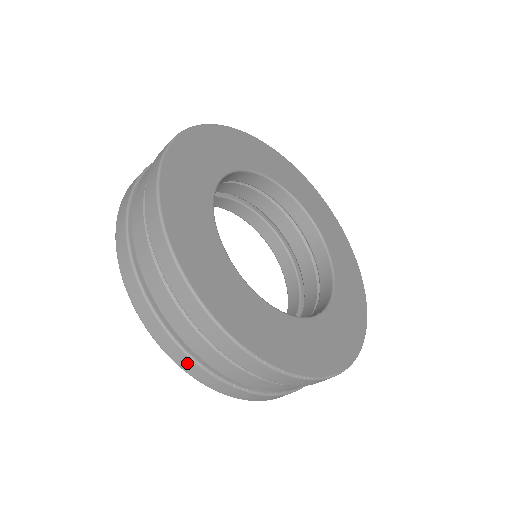
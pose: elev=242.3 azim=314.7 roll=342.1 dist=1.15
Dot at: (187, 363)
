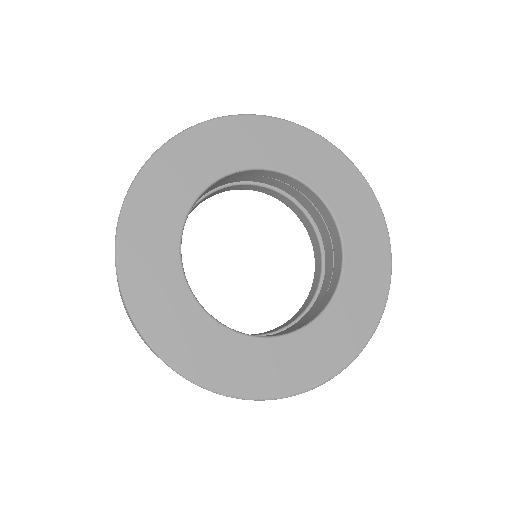
Dot at: occluded
